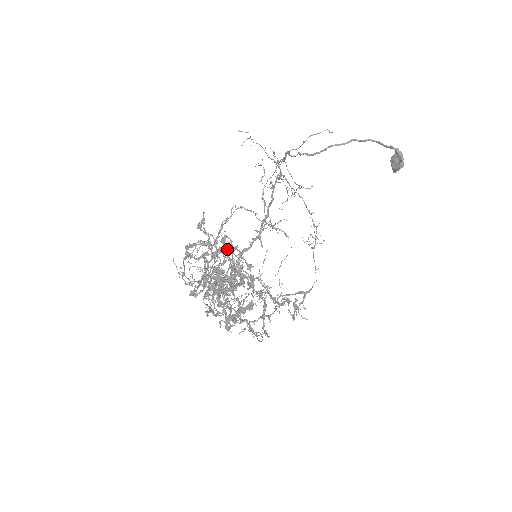
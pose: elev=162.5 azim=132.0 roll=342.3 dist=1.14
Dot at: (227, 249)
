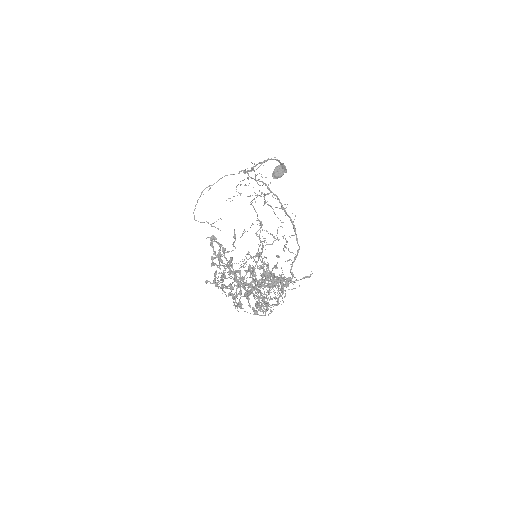
Dot at: occluded
